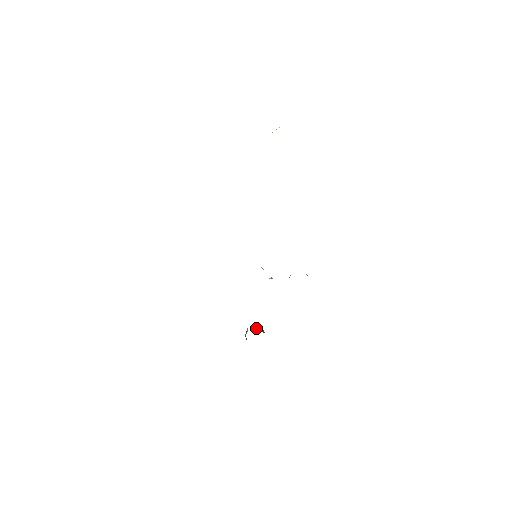
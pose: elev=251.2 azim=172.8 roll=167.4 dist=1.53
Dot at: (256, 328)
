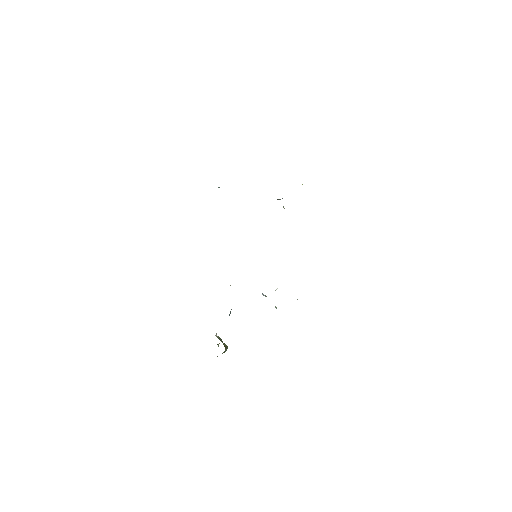
Dot at: (222, 341)
